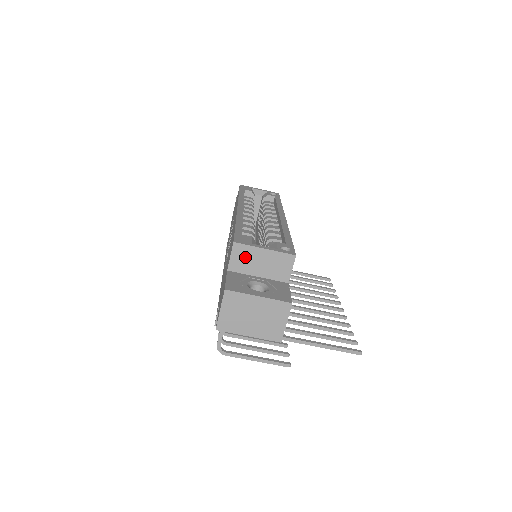
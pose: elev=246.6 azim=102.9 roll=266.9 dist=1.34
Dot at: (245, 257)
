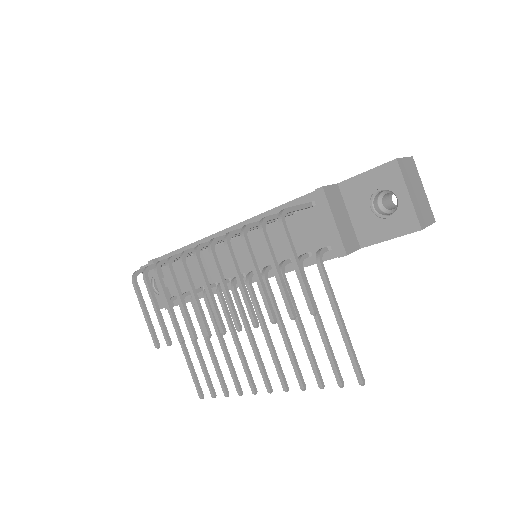
Dot at: occluded
